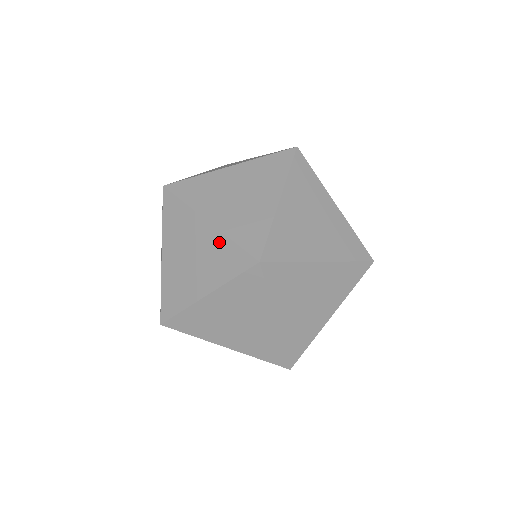
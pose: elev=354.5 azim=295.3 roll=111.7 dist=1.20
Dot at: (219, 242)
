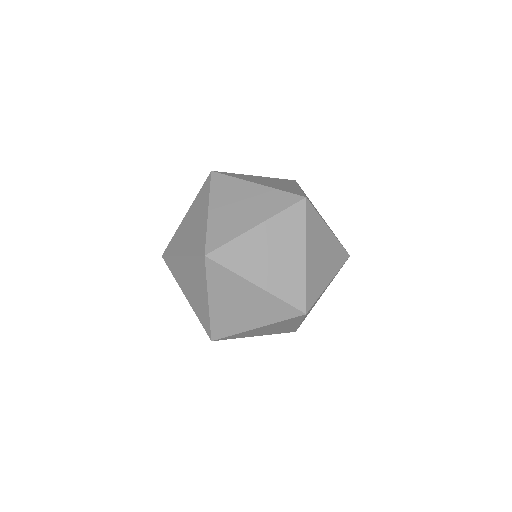
Dot at: (268, 193)
